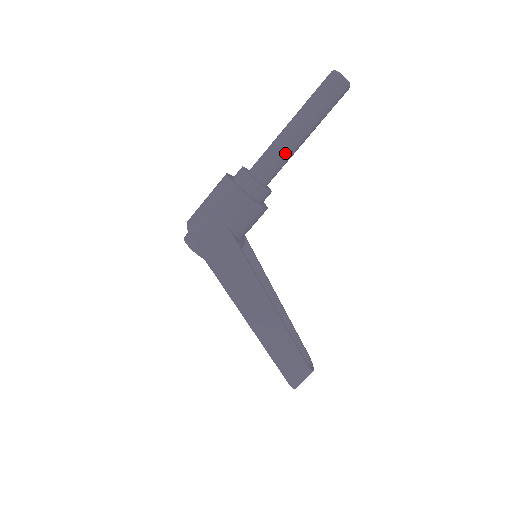
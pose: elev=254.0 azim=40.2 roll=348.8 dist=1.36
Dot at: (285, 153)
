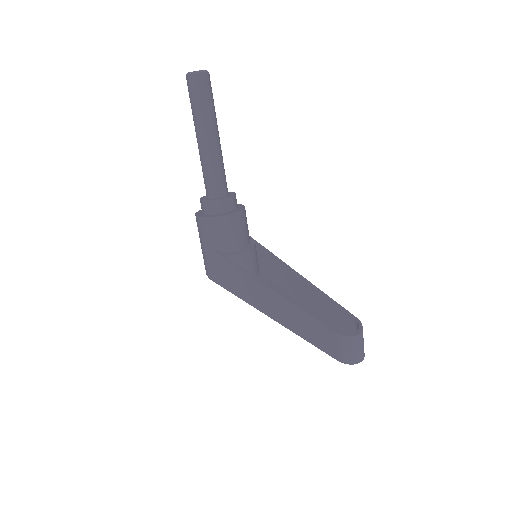
Dot at: (207, 163)
